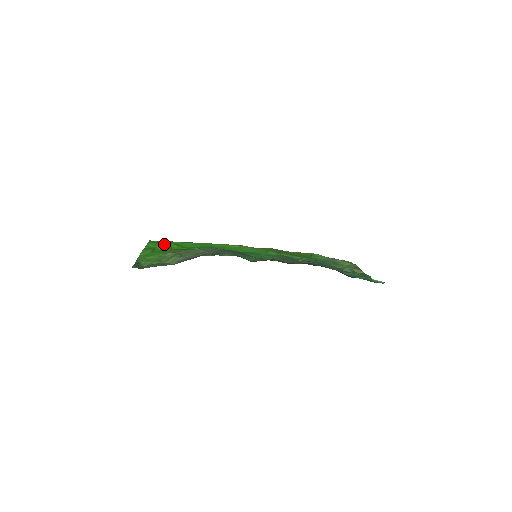
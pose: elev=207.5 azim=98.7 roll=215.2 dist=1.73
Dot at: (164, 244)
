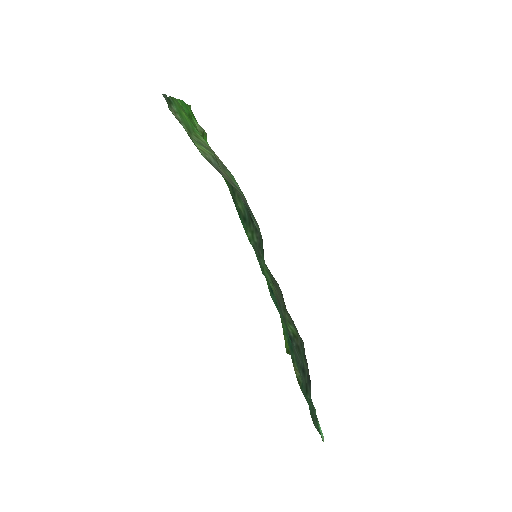
Dot at: occluded
